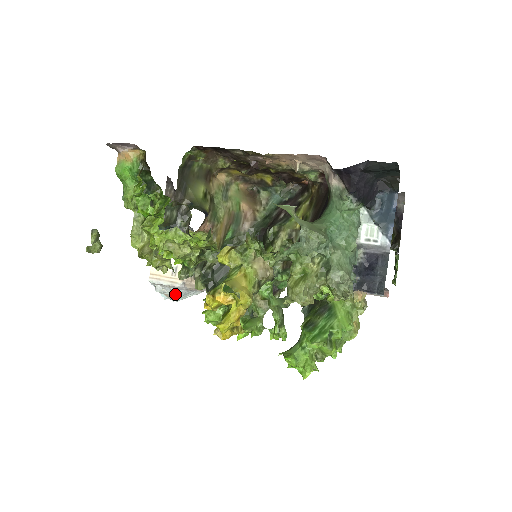
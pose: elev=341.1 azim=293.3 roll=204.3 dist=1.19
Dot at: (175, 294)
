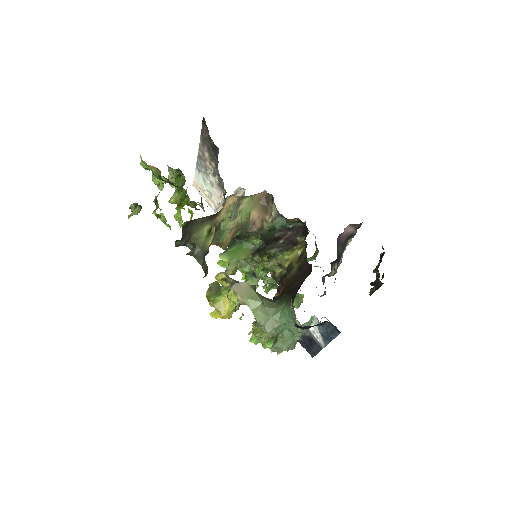
Dot at: occluded
